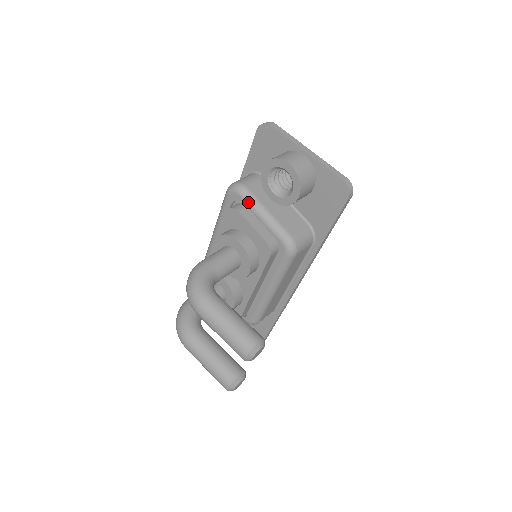
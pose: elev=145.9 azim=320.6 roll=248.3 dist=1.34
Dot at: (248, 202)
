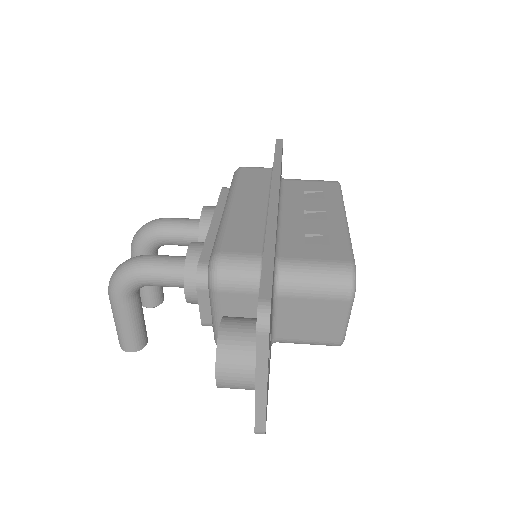
Dot at: (209, 296)
